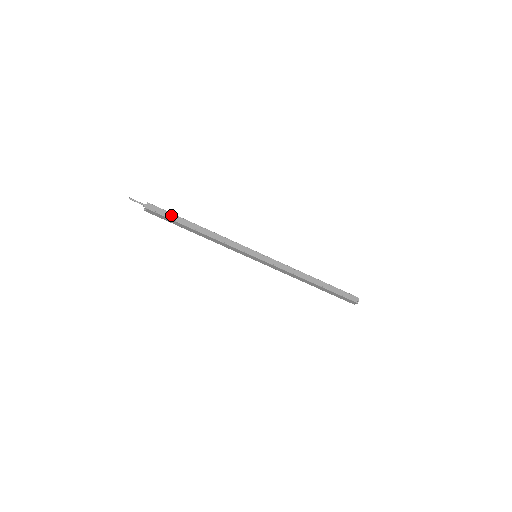
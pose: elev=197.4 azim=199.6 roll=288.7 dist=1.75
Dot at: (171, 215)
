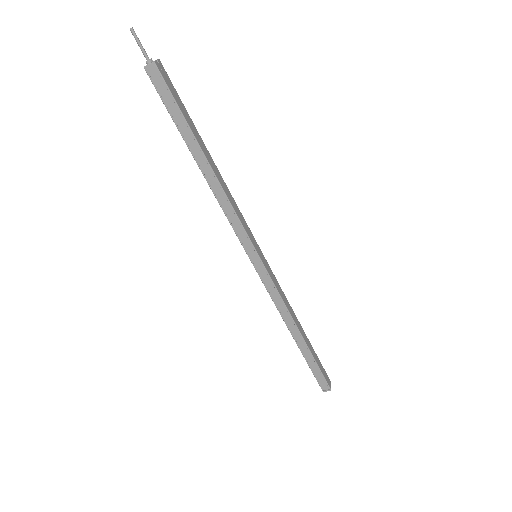
Dot at: (178, 112)
